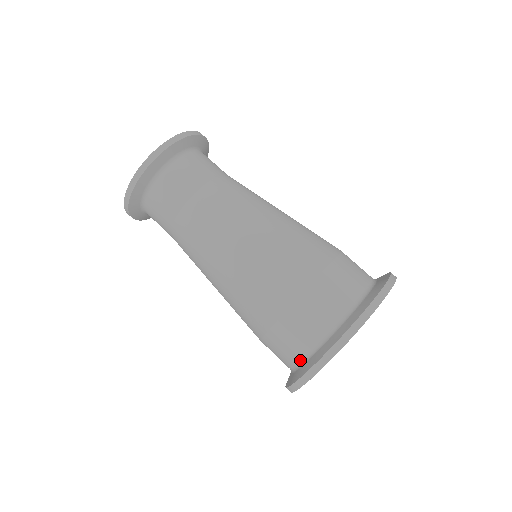
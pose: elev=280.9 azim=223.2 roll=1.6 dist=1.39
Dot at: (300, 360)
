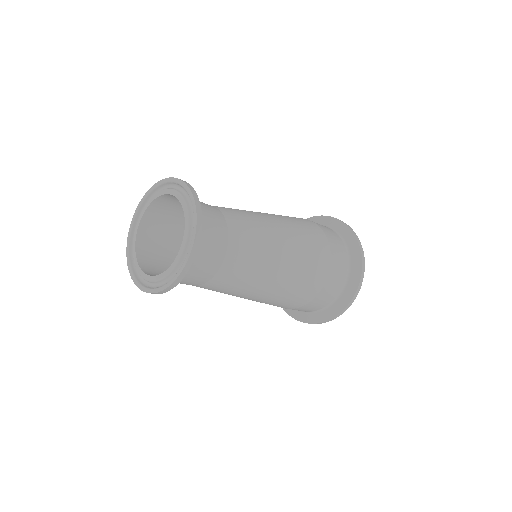
Dot at: (337, 295)
